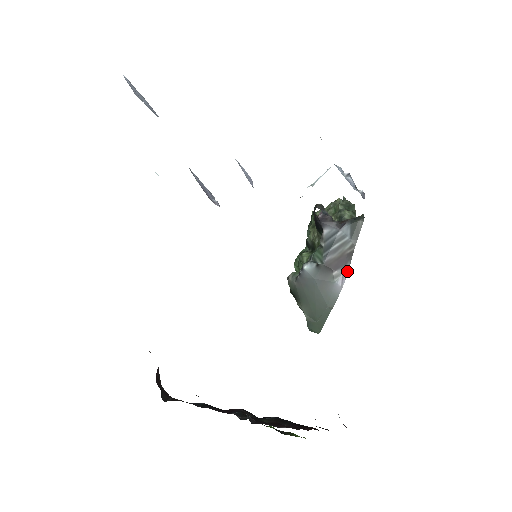
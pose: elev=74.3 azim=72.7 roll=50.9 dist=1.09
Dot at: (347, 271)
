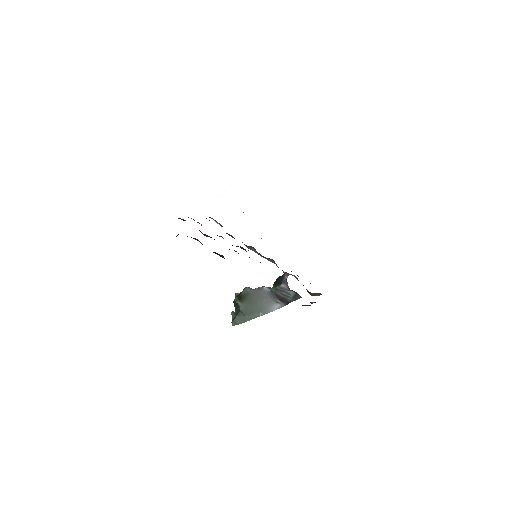
Dot at: (283, 306)
